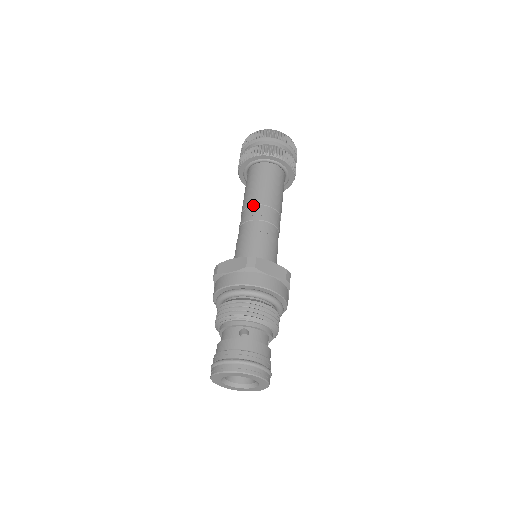
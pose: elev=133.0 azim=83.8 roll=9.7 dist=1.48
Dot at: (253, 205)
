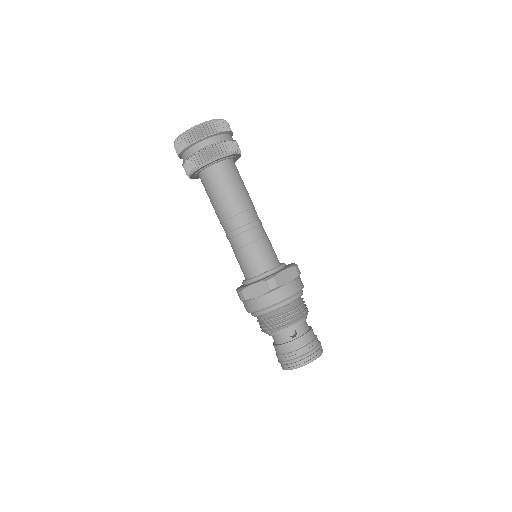
Dot at: (232, 217)
